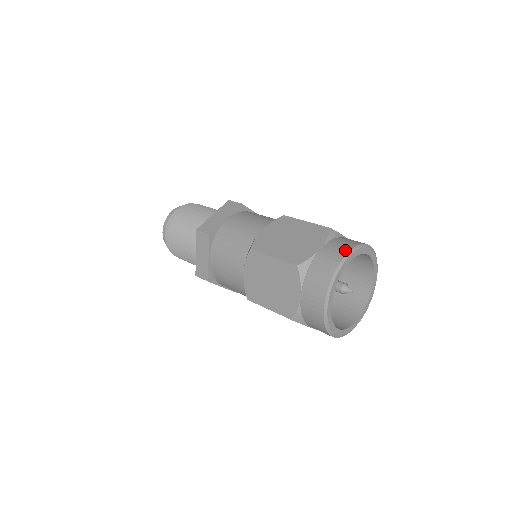
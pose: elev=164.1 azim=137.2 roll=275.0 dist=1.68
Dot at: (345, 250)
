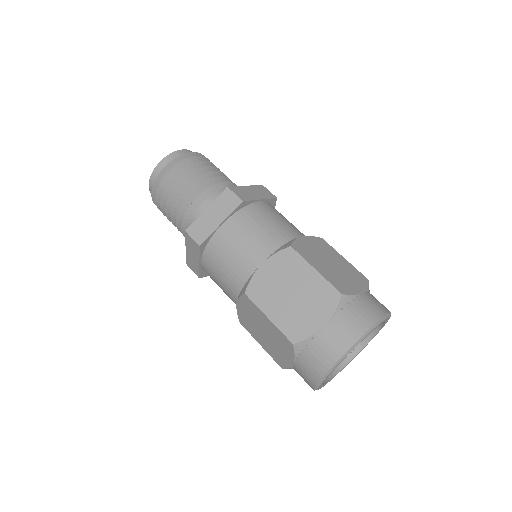
Dot at: (385, 309)
